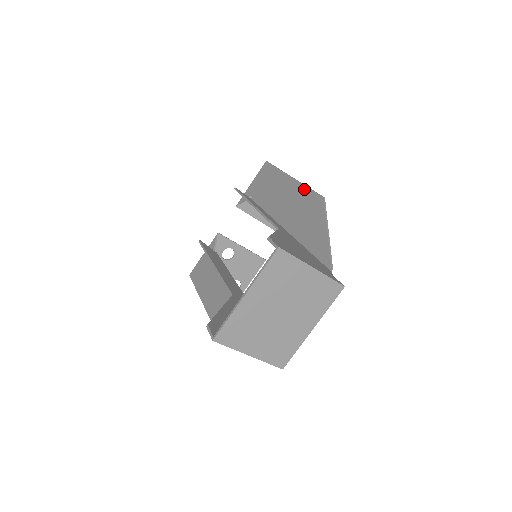
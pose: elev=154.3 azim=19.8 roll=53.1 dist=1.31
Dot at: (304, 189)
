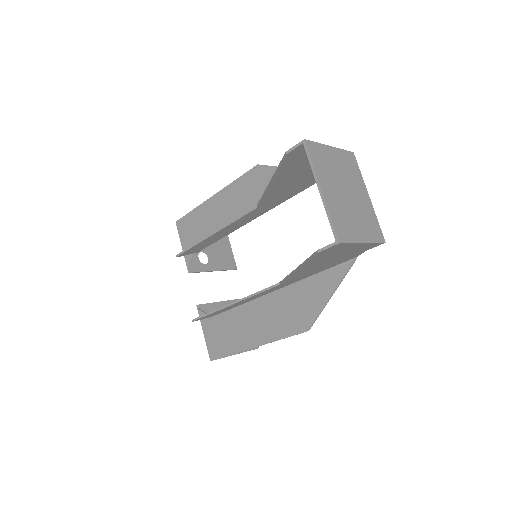
Dot at: (235, 184)
